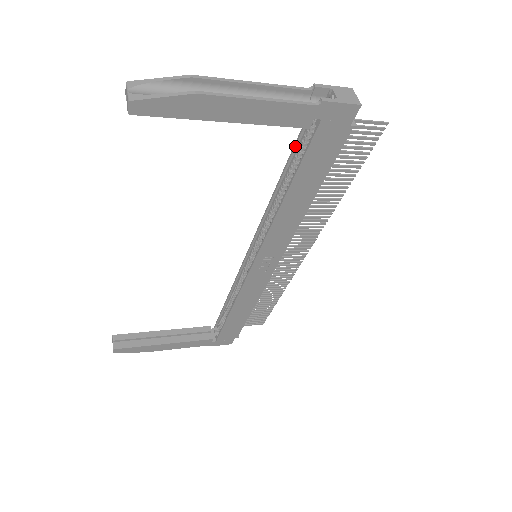
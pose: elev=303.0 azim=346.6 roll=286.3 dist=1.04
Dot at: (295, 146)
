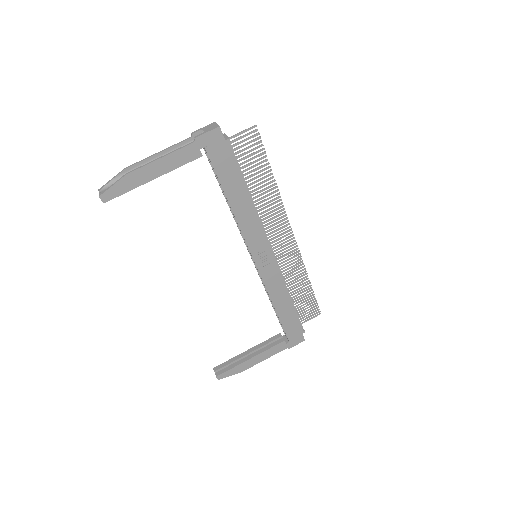
Dot at: (213, 171)
